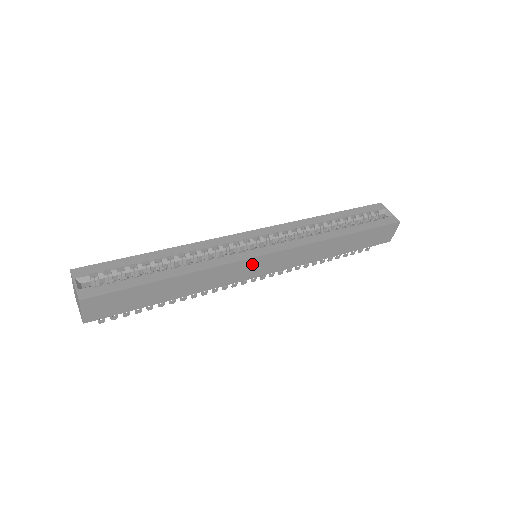
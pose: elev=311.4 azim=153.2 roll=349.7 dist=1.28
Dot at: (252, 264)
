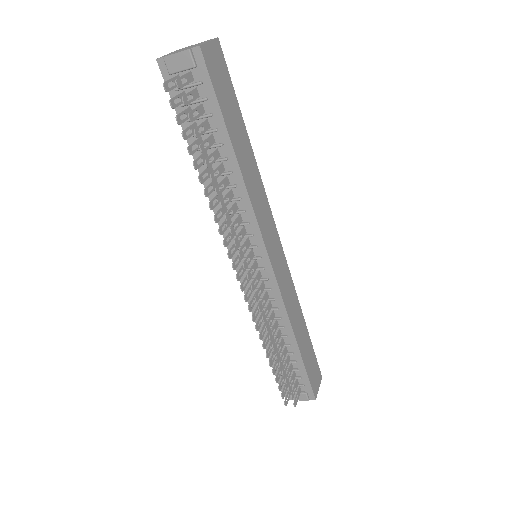
Dot at: (273, 234)
